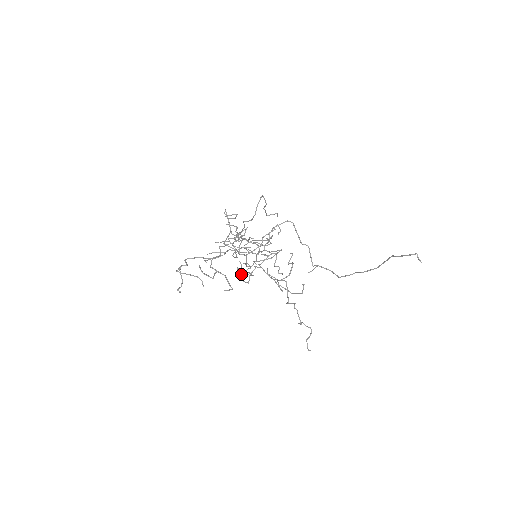
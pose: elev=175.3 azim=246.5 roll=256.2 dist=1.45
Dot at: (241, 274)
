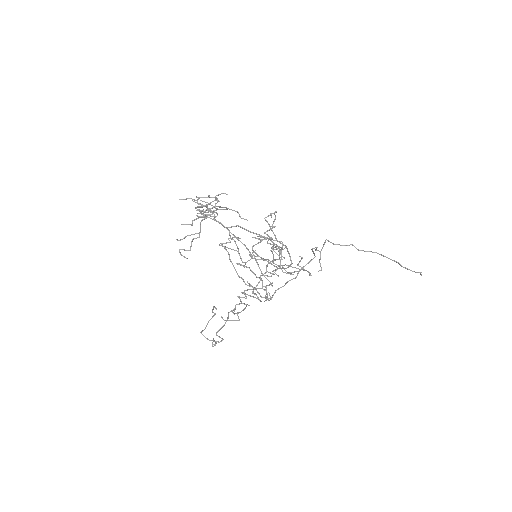
Dot at: occluded
